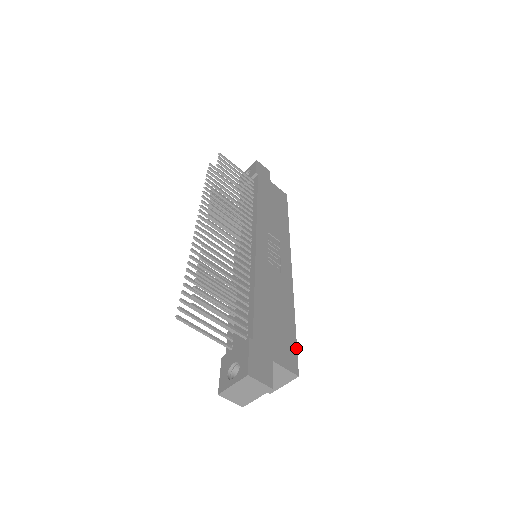
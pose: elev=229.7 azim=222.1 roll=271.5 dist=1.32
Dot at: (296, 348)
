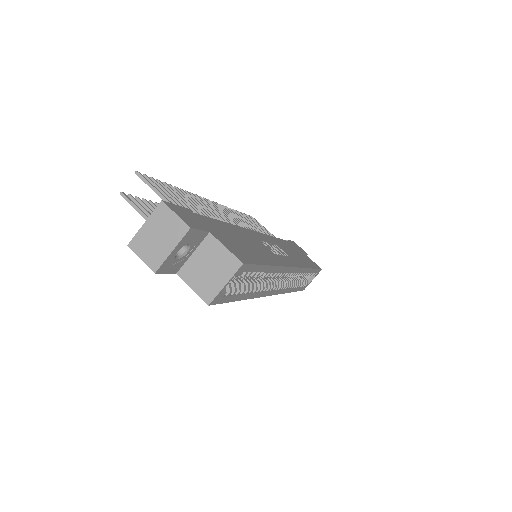
Dot at: (256, 263)
